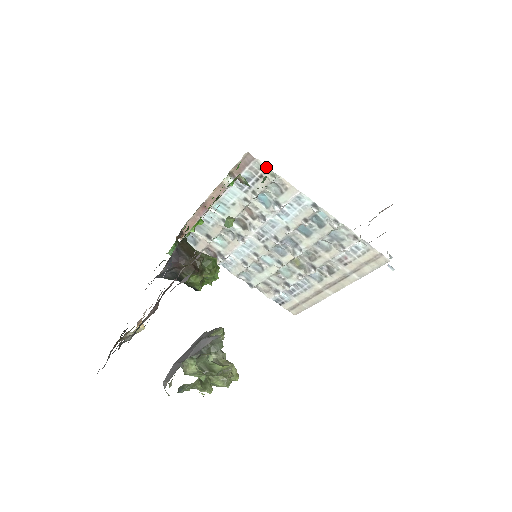
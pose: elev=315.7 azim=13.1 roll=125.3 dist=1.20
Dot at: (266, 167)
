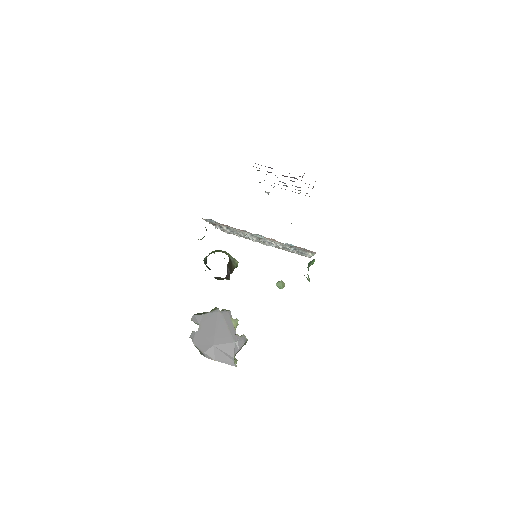
Dot at: occluded
